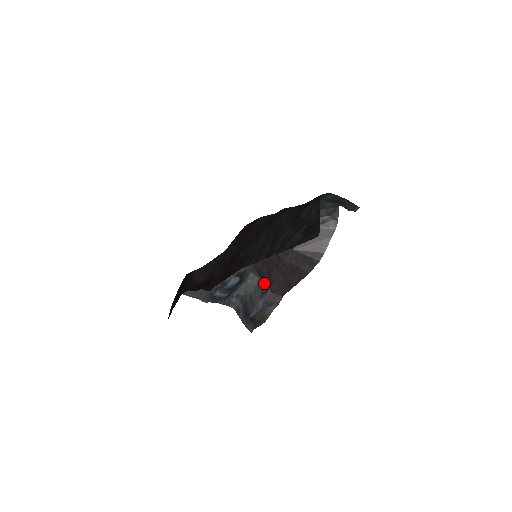
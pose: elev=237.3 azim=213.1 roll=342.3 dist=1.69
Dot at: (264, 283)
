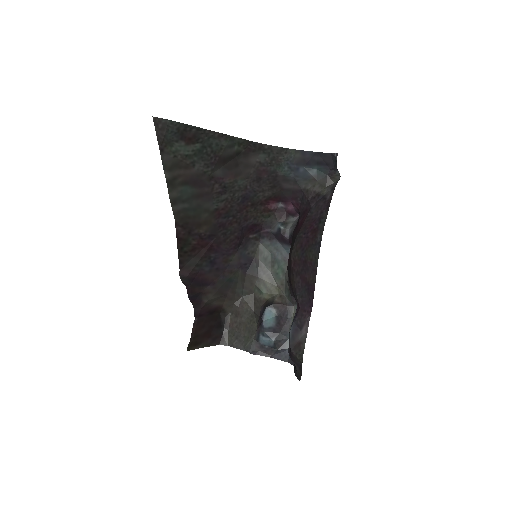
Dot at: occluded
